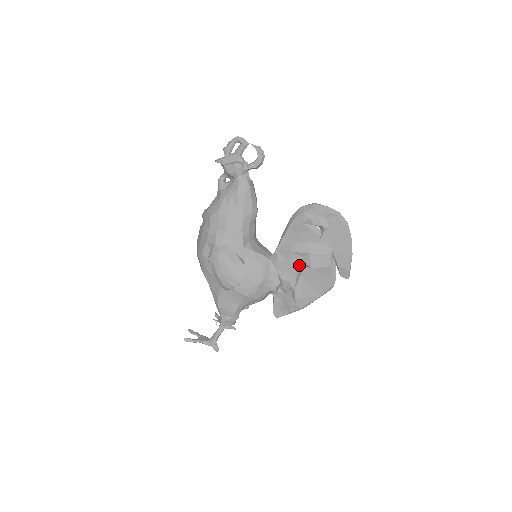
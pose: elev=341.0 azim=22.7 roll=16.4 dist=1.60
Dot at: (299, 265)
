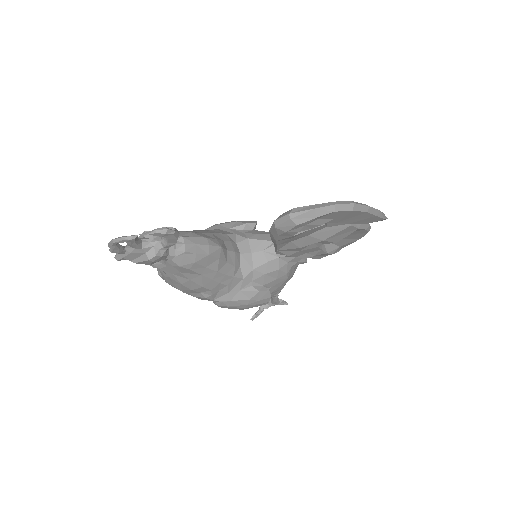
Dot at: (317, 247)
